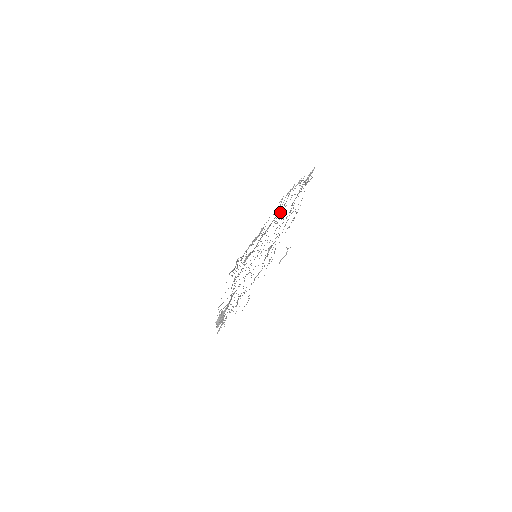
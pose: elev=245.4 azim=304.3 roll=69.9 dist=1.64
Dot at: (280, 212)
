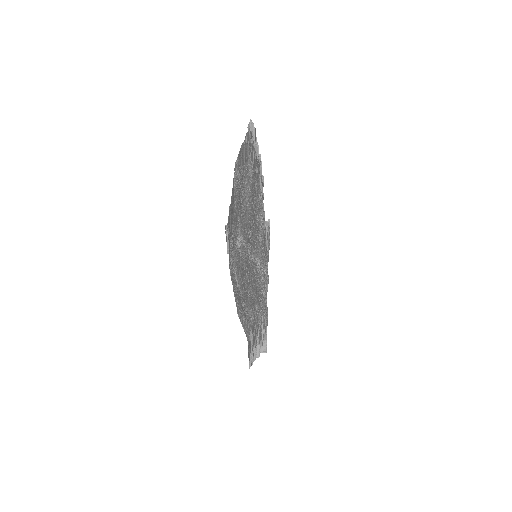
Dot at: (256, 193)
